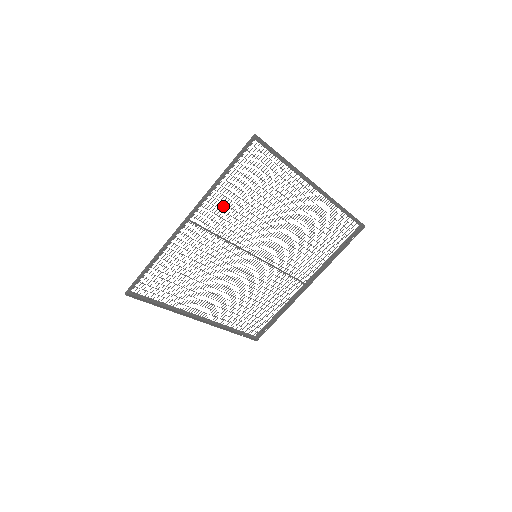
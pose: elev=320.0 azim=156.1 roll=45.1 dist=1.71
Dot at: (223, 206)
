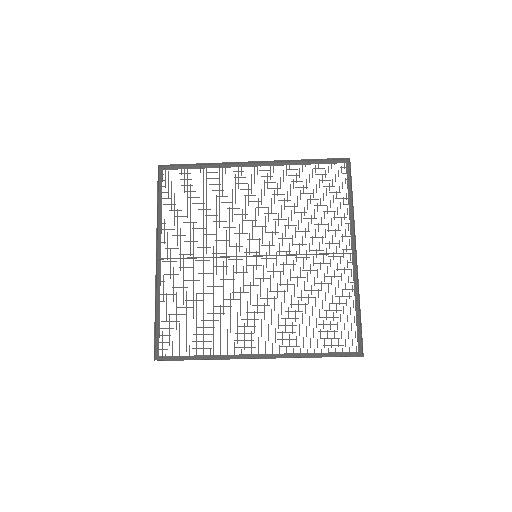
Dot at: (180, 231)
